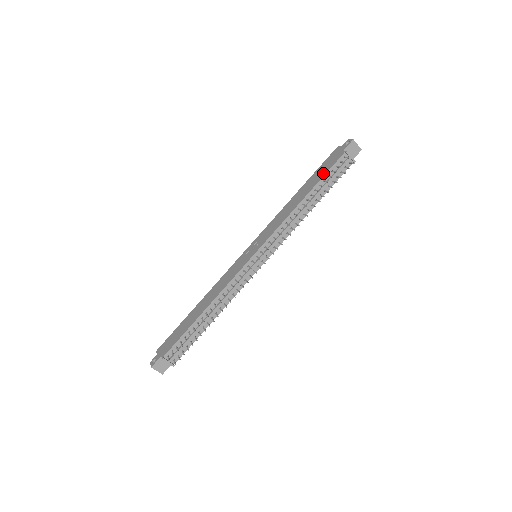
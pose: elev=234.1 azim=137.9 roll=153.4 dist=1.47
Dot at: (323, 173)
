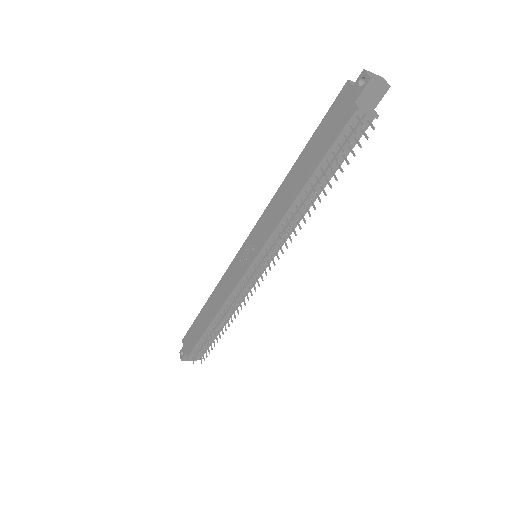
Dot at: (325, 146)
